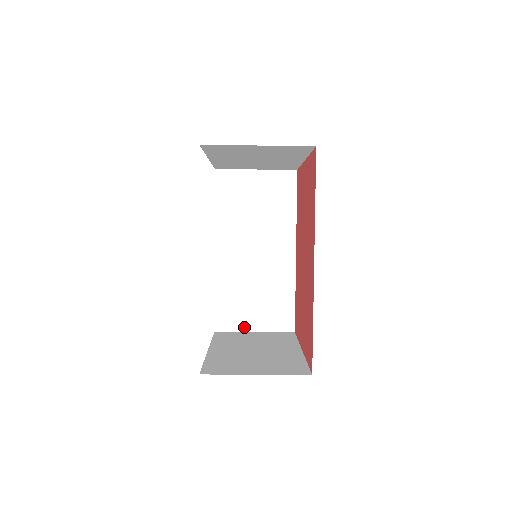
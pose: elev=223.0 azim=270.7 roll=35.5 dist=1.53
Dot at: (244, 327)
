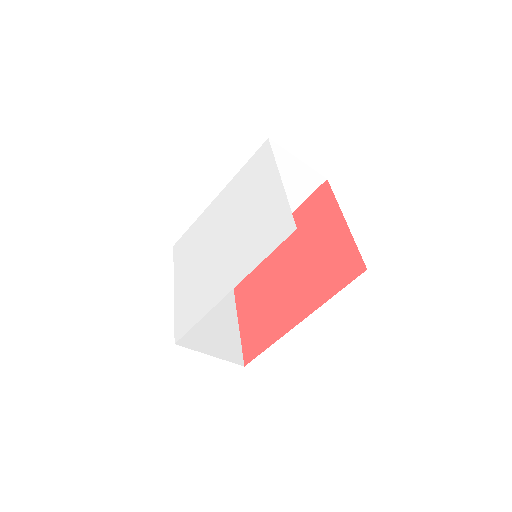
Dot at: occluded
